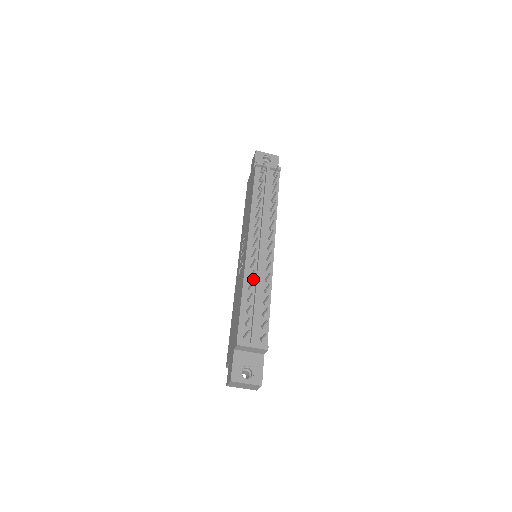
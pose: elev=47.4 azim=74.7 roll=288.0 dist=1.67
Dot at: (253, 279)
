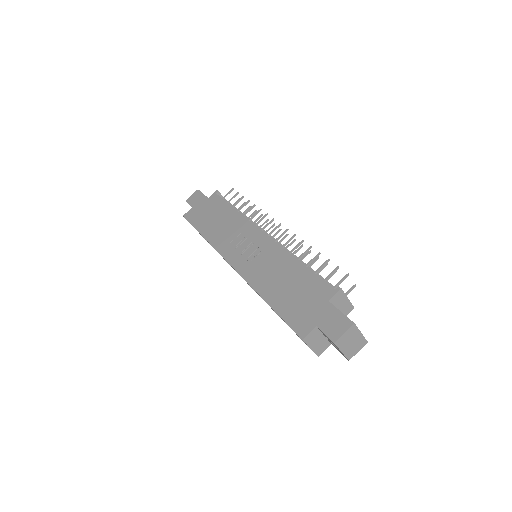
Dot at: occluded
